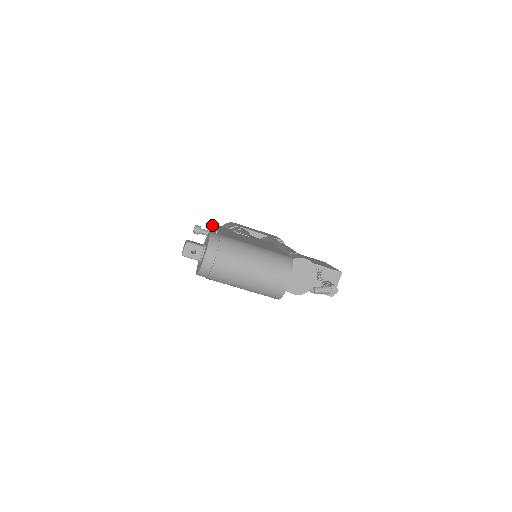
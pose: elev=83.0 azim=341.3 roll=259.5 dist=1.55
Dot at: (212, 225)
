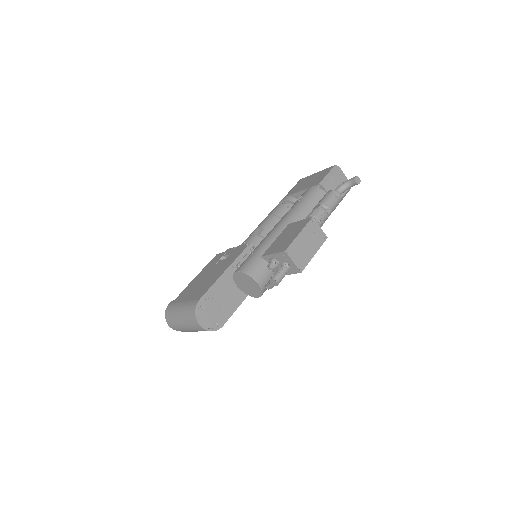
Dot at: (207, 264)
